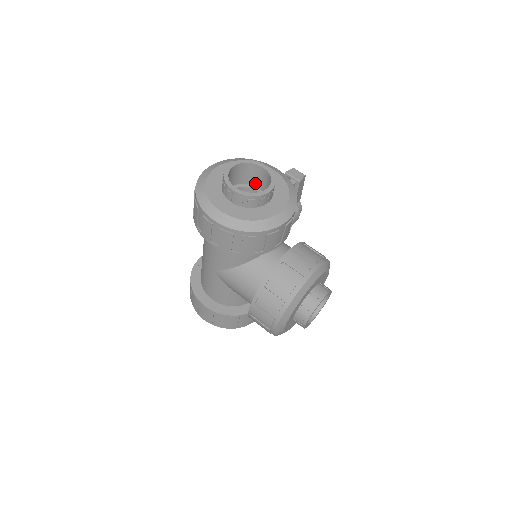
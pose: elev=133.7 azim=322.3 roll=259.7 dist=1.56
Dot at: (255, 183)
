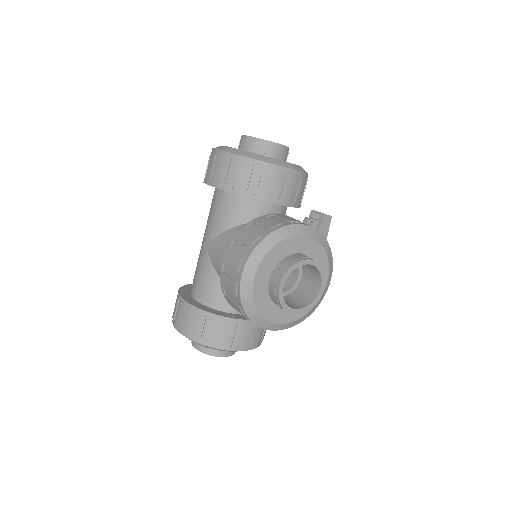
Dot at: occluded
